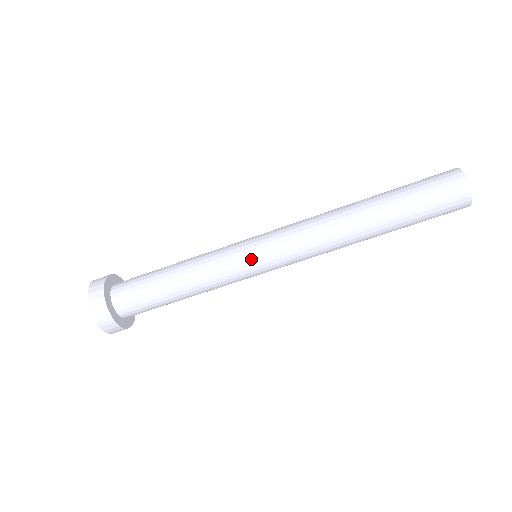
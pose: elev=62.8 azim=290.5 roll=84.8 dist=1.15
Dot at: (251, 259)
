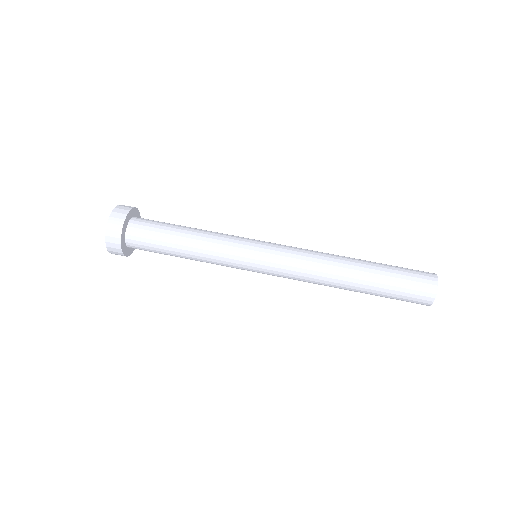
Dot at: (255, 244)
